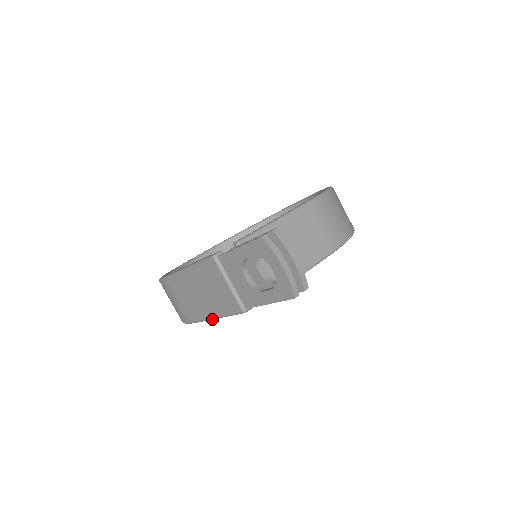
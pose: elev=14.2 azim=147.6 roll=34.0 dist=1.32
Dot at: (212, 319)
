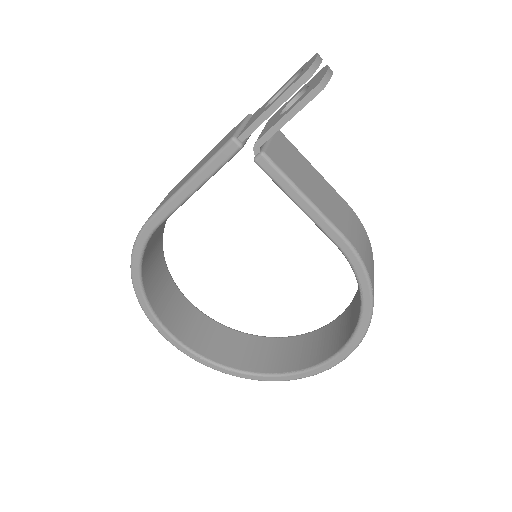
Dot at: (182, 188)
